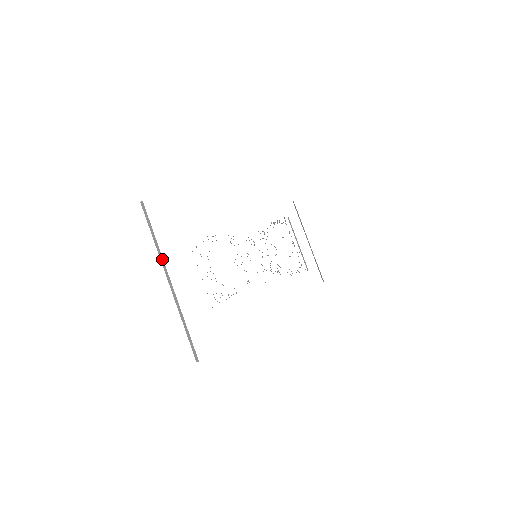
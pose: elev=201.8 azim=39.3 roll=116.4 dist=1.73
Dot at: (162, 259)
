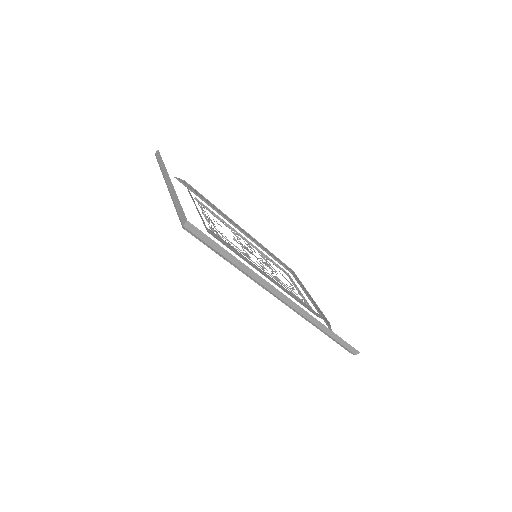
Dot at: (166, 171)
